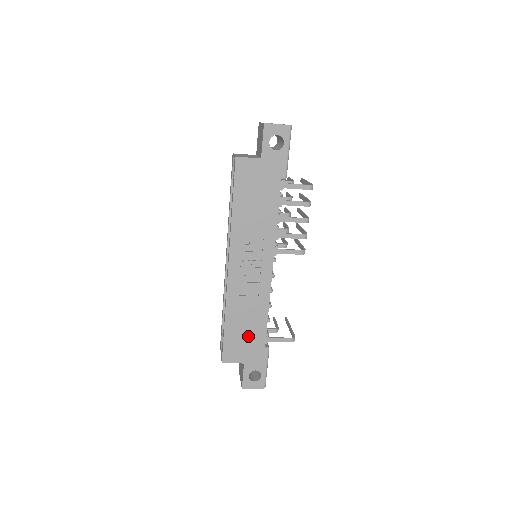
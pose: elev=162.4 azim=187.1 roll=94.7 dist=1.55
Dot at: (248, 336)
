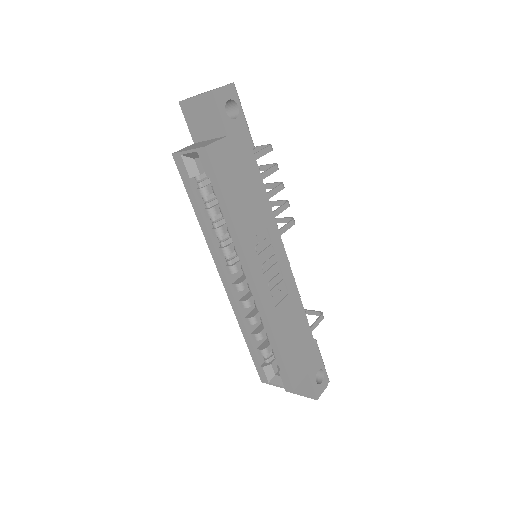
Dot at: (299, 342)
